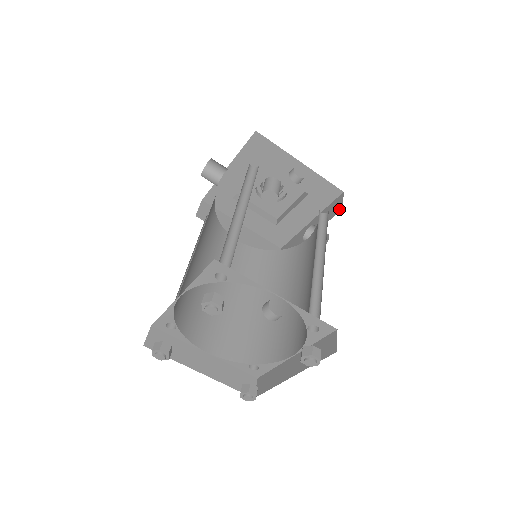
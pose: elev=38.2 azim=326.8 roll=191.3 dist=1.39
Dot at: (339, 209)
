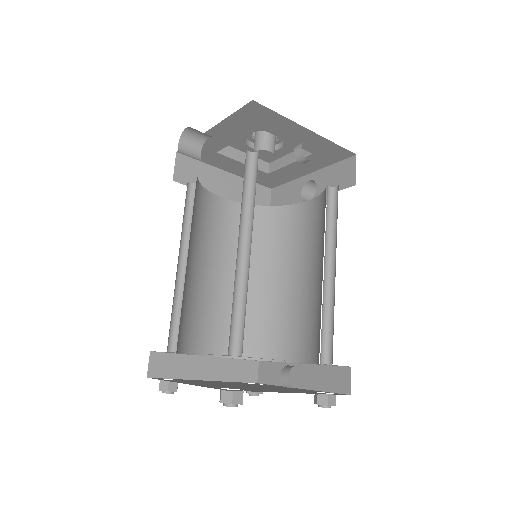
Dot at: (350, 182)
